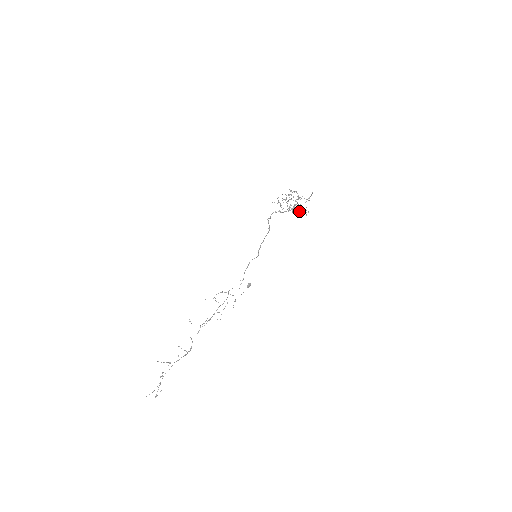
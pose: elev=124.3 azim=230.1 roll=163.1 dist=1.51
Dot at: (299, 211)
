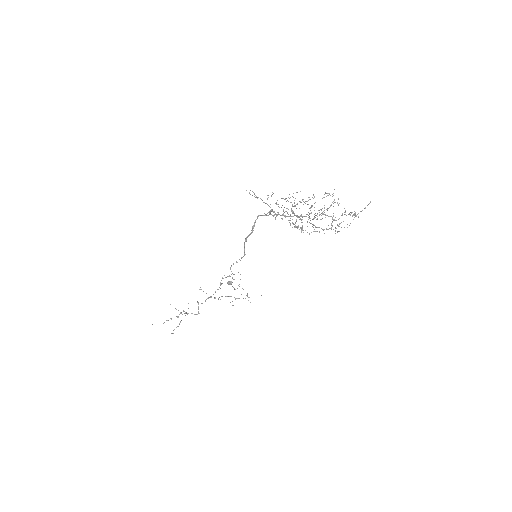
Dot at: occluded
